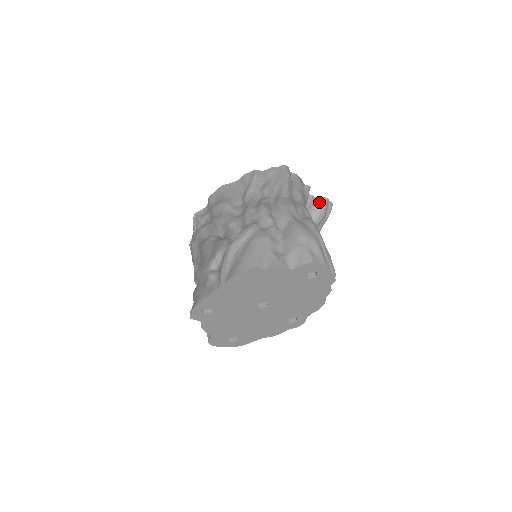
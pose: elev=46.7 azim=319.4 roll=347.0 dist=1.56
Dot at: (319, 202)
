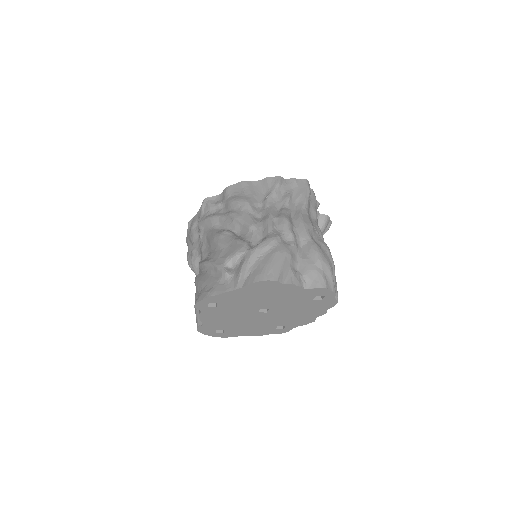
Dot at: (322, 219)
